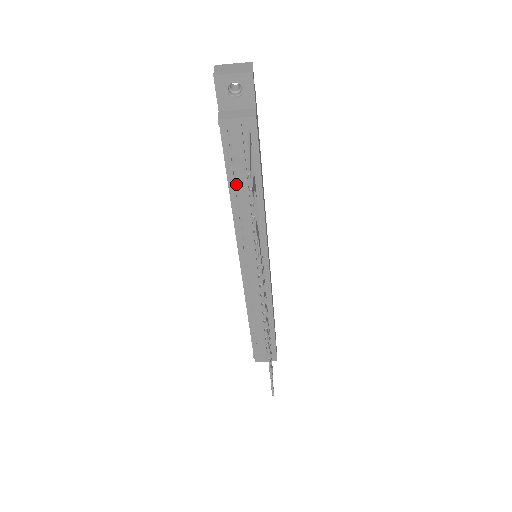
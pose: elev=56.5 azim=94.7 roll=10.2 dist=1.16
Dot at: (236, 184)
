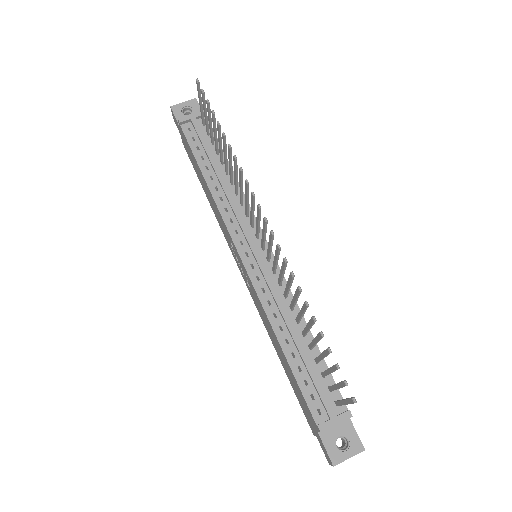
Dot at: (208, 173)
